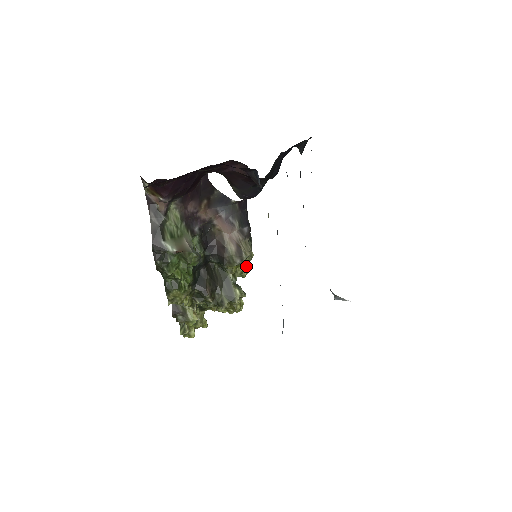
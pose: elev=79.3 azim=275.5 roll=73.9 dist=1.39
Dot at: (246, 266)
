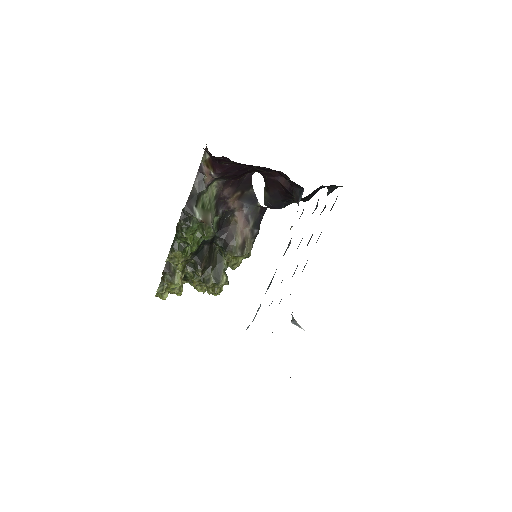
Dot at: (240, 261)
